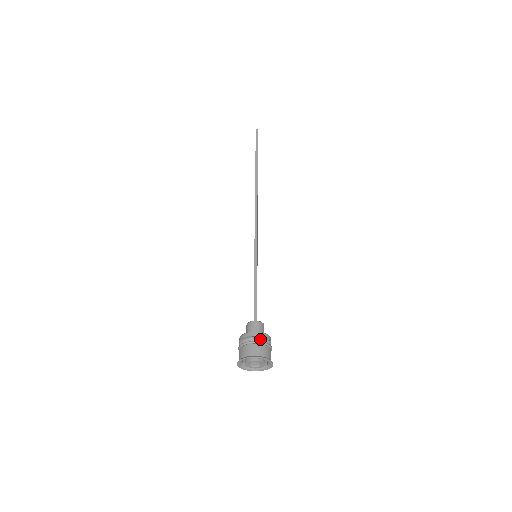
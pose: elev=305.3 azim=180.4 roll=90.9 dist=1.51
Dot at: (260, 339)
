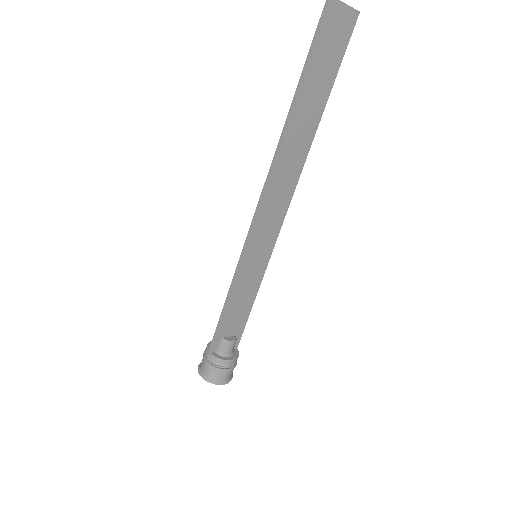
Dot at: (211, 362)
